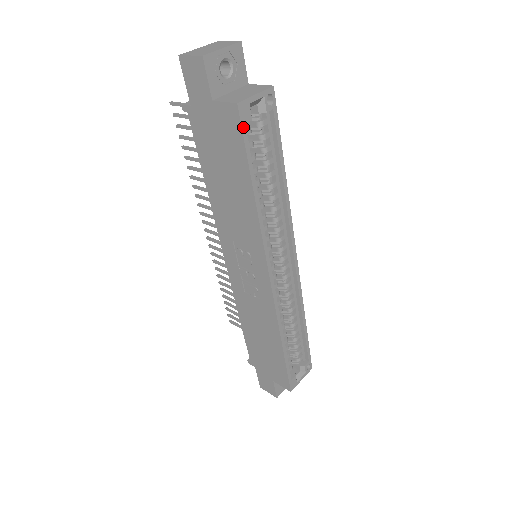
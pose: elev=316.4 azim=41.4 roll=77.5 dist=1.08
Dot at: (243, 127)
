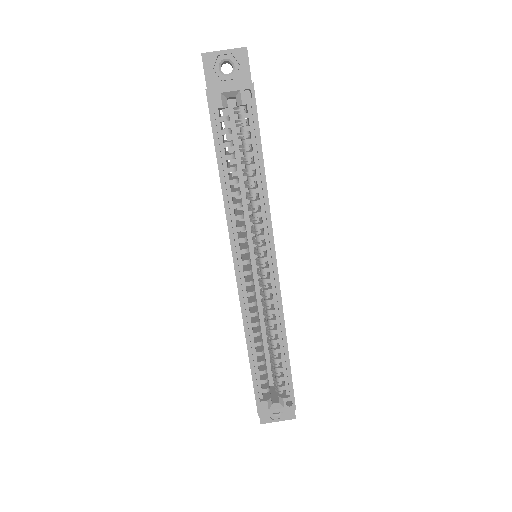
Dot at: (211, 111)
